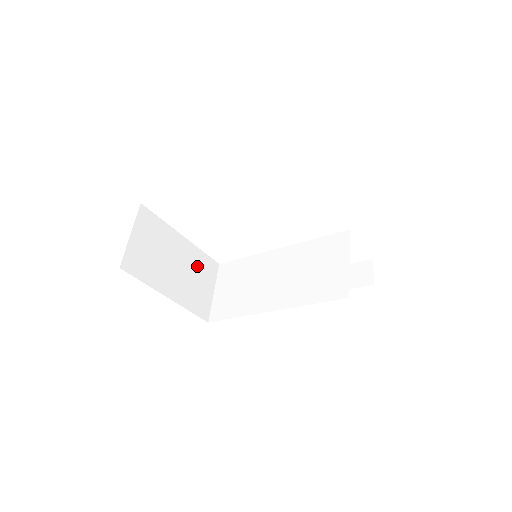
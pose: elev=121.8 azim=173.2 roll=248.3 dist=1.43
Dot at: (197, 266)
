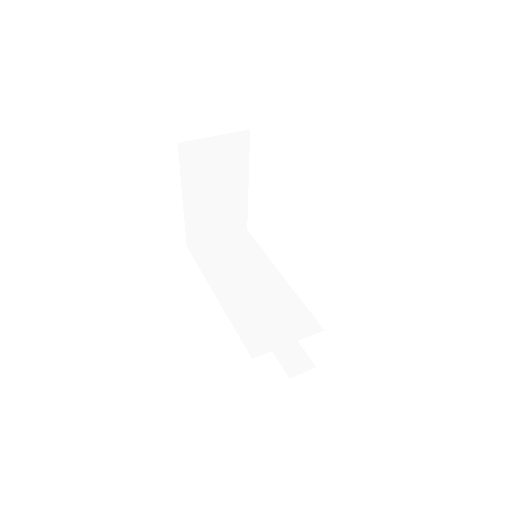
Dot at: (230, 210)
